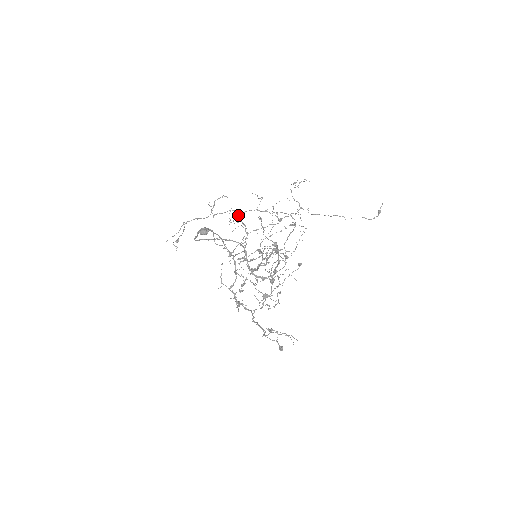
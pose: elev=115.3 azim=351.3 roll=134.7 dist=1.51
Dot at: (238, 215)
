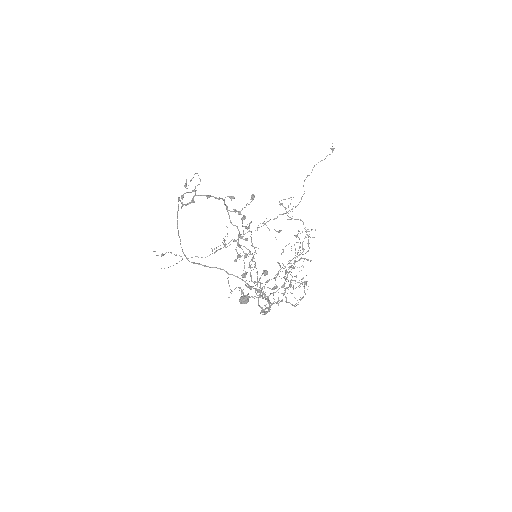
Dot at: (233, 241)
